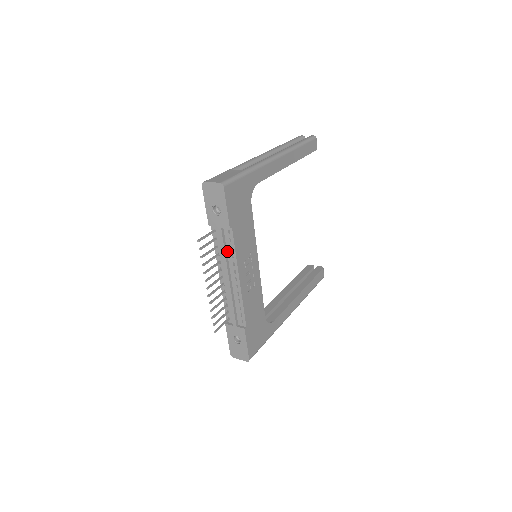
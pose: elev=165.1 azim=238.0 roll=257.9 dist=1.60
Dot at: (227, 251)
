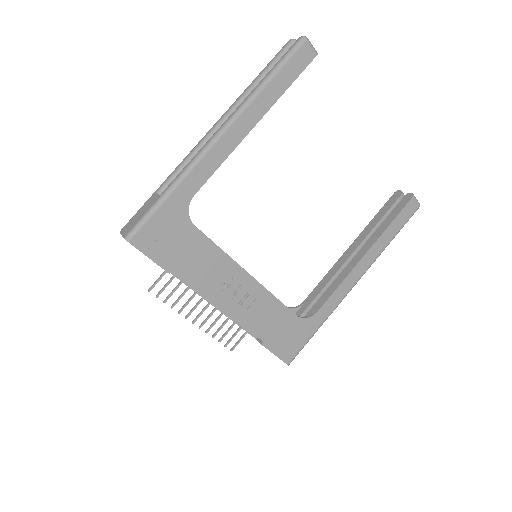
Dot at: occluded
